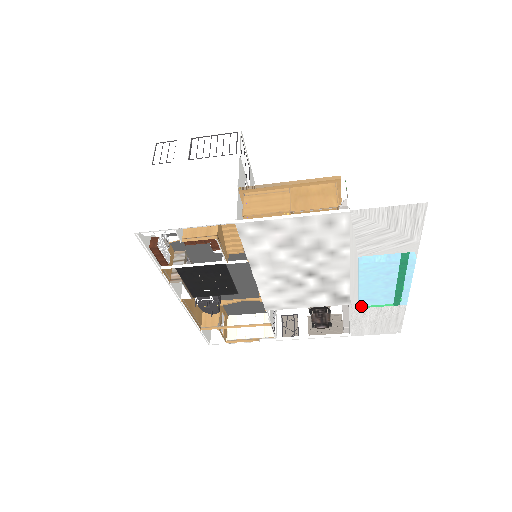
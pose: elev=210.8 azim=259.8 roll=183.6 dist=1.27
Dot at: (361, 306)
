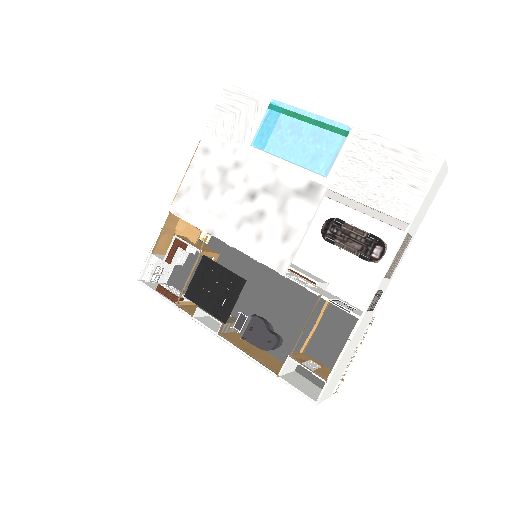
Dot at: (322, 172)
